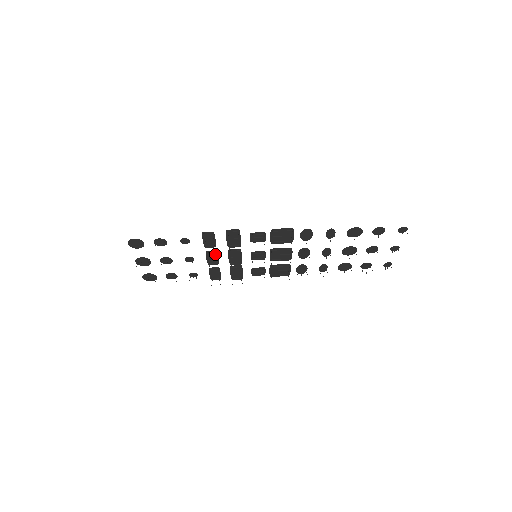
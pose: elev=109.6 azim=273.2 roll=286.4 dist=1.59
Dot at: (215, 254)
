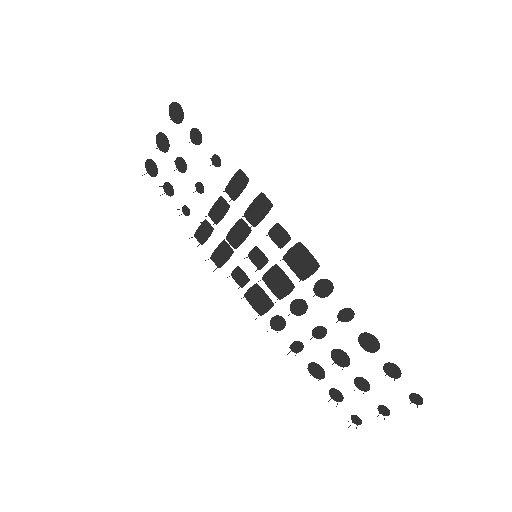
Dot at: (226, 207)
